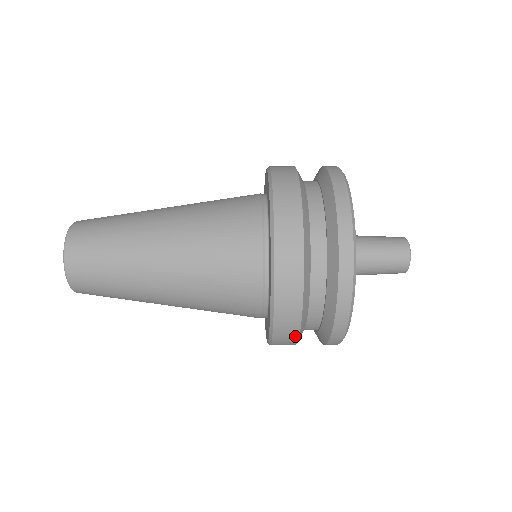
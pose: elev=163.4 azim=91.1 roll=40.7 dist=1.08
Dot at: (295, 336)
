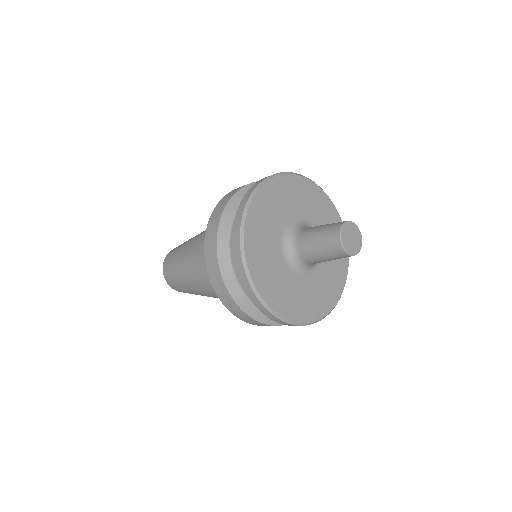
Dot at: (262, 324)
